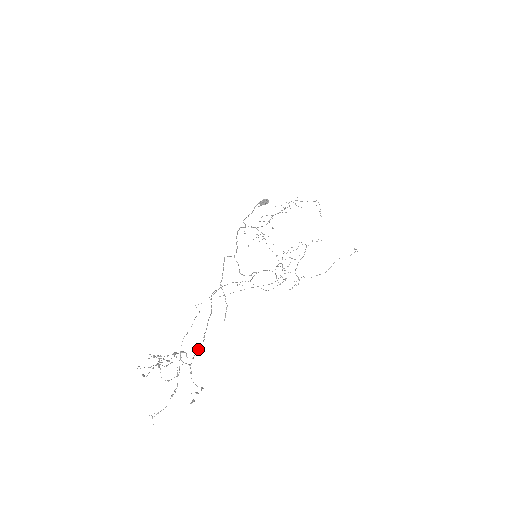
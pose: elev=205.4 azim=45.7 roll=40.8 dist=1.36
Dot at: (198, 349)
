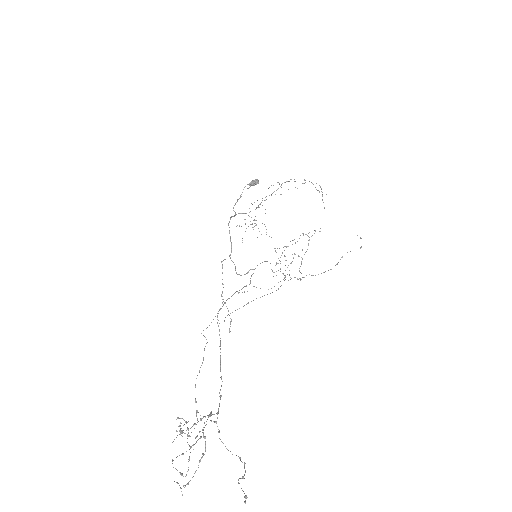
Dot at: occluded
